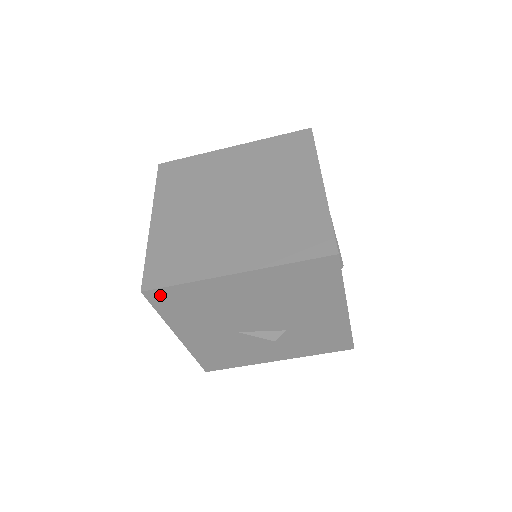
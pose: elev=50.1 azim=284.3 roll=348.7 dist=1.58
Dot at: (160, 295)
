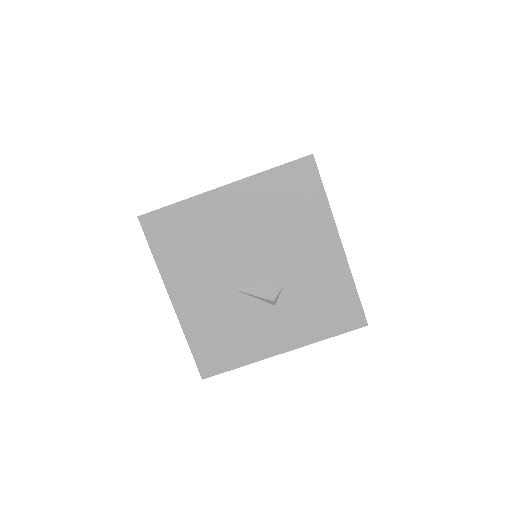
Dot at: (155, 222)
